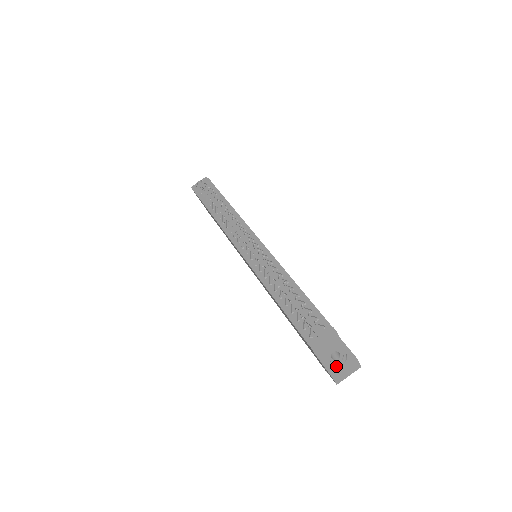
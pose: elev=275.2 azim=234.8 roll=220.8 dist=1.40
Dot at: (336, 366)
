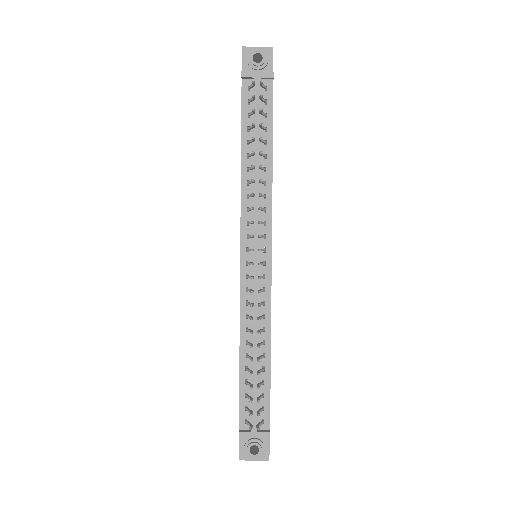
Dot at: (249, 457)
